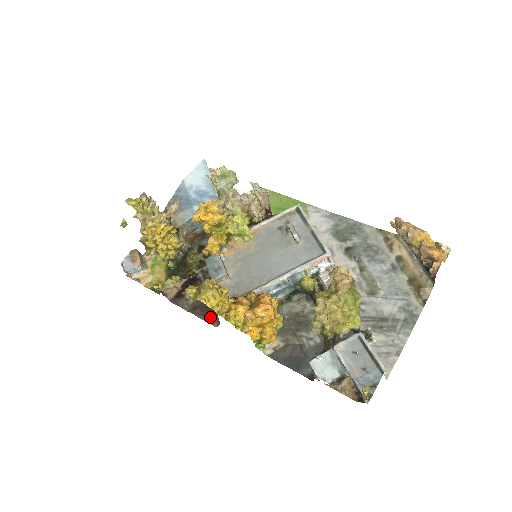
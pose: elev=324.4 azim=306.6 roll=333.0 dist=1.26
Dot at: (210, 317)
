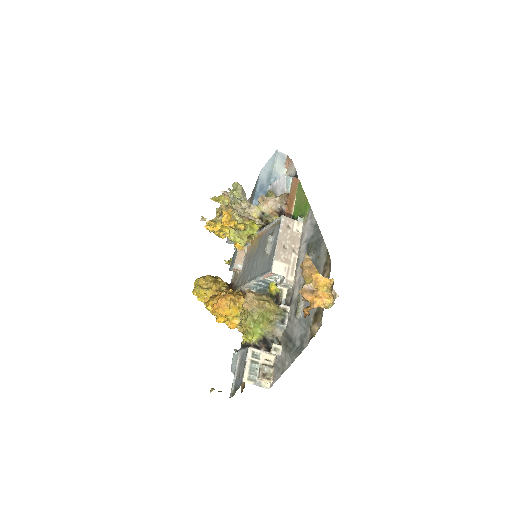
Dot at: occluded
